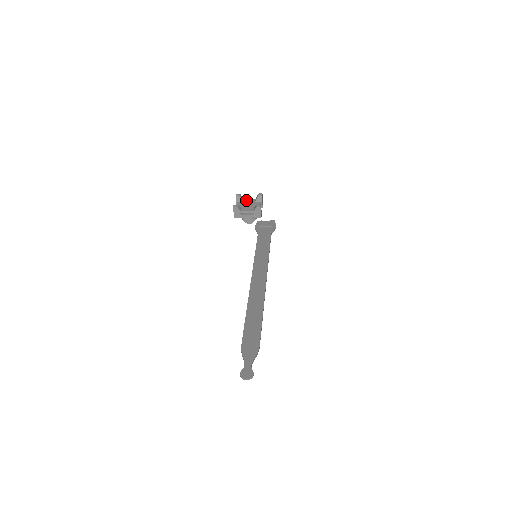
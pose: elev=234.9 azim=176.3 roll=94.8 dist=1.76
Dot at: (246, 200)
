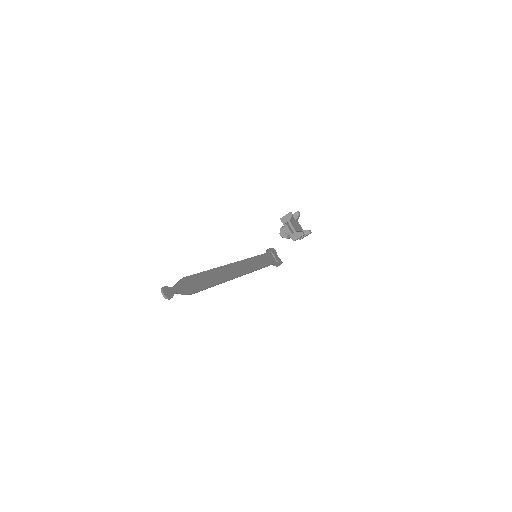
Dot at: (298, 222)
